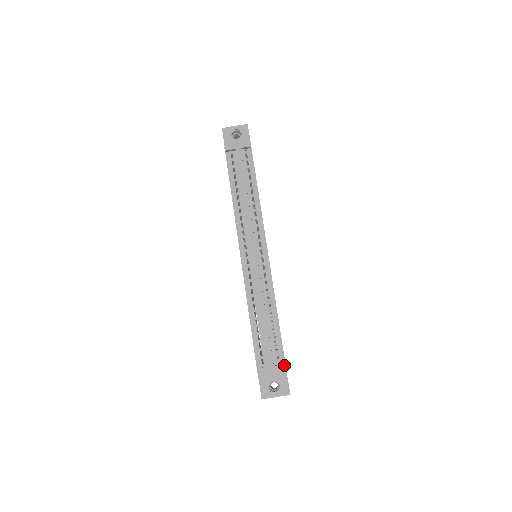
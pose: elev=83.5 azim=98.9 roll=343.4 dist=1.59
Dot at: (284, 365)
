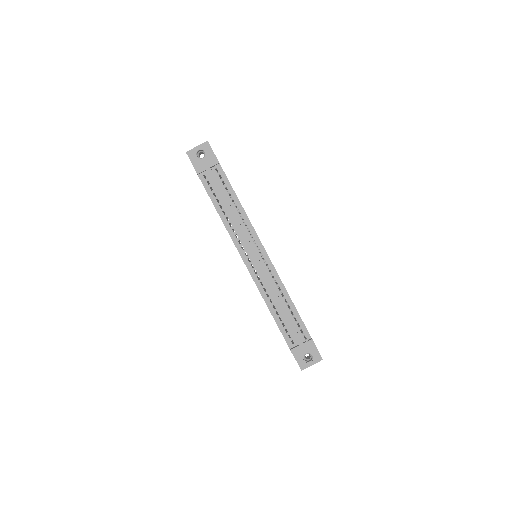
Dot at: (311, 340)
